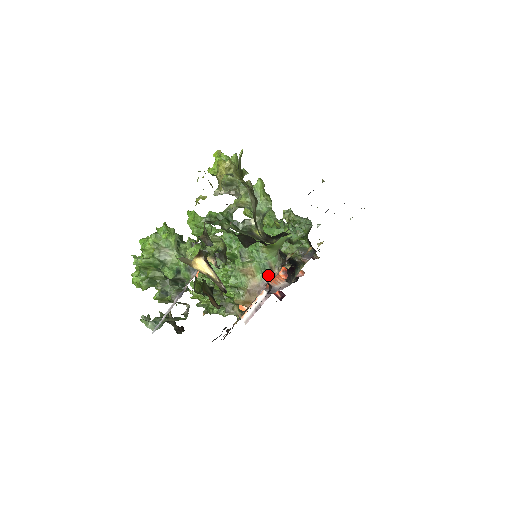
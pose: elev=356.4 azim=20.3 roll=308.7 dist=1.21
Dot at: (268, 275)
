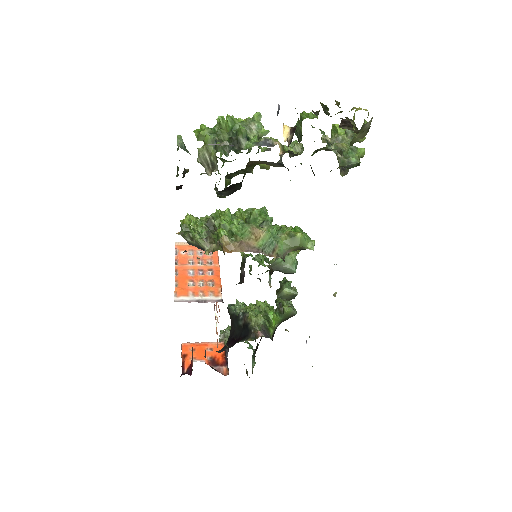
Dot at: (266, 251)
